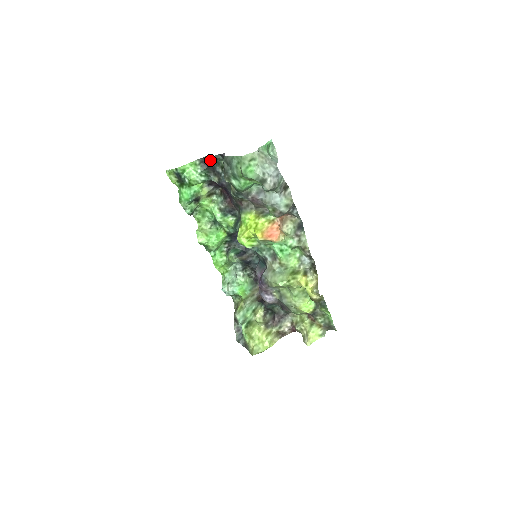
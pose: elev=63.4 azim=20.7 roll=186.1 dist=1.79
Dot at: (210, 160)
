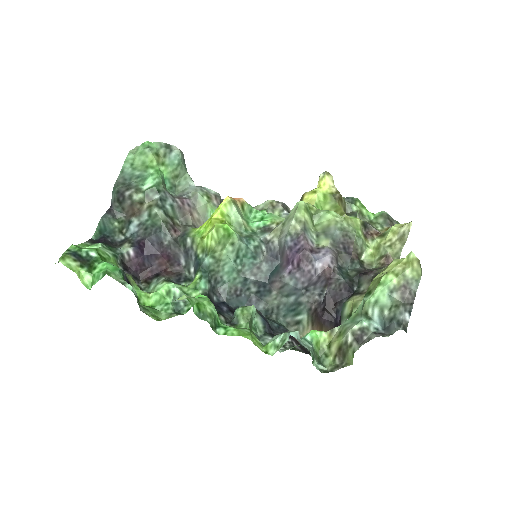
Dot at: (100, 237)
